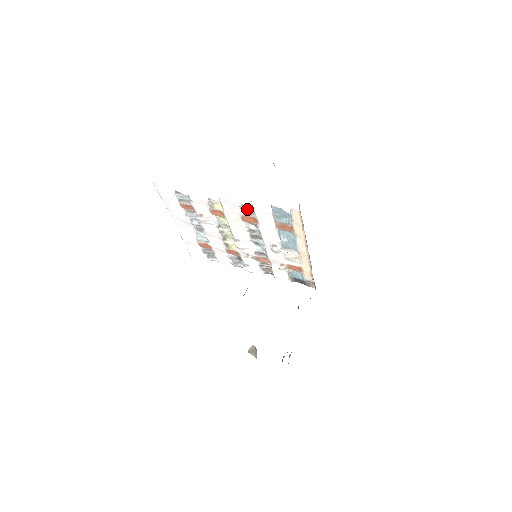
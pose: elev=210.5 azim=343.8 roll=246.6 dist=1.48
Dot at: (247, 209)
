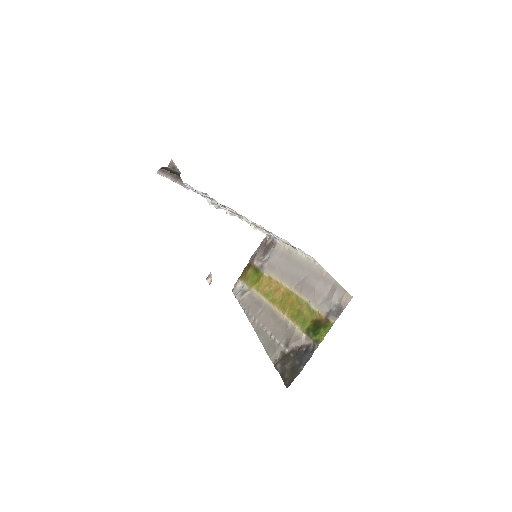
Dot at: (269, 232)
